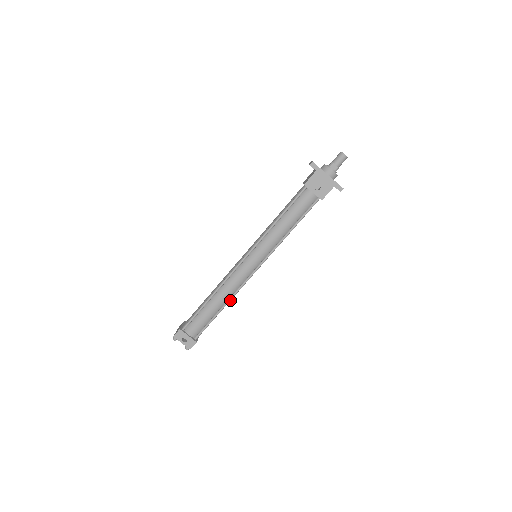
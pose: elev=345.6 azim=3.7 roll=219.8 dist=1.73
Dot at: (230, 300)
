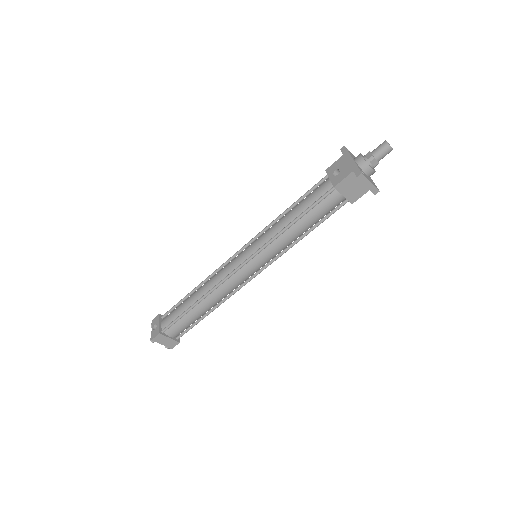
Dot at: (207, 295)
